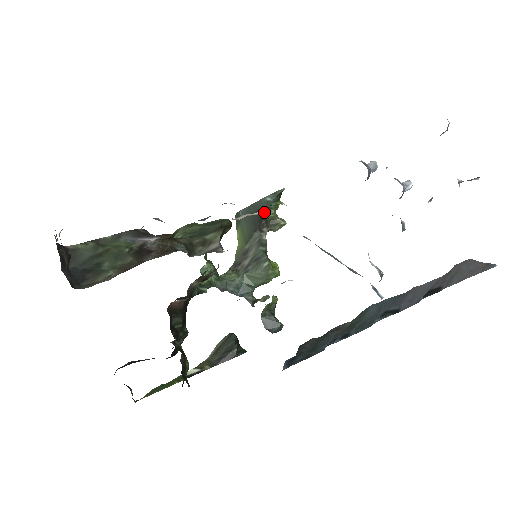
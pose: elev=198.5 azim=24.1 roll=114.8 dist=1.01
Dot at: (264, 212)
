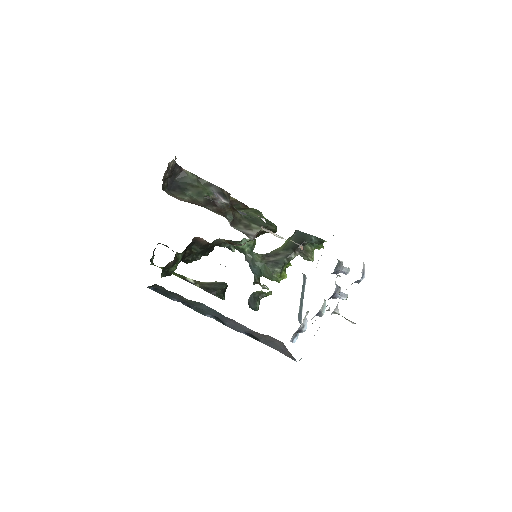
Dot at: (306, 243)
